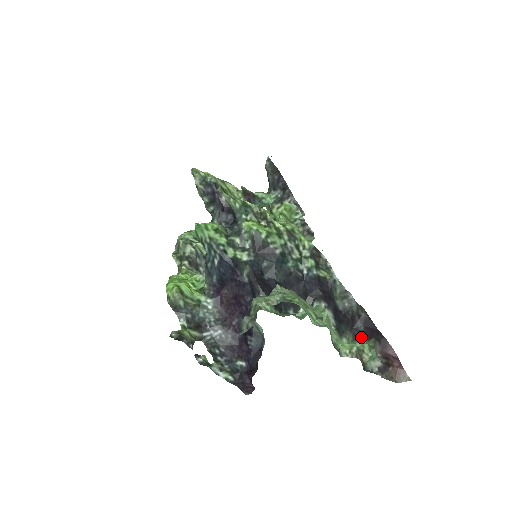
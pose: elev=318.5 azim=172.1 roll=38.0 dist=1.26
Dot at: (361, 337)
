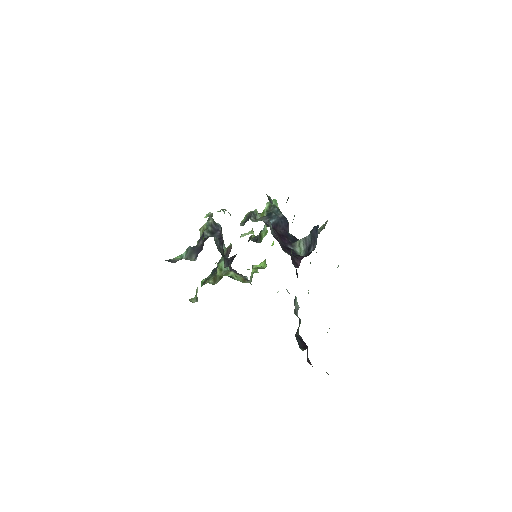
Dot at: occluded
